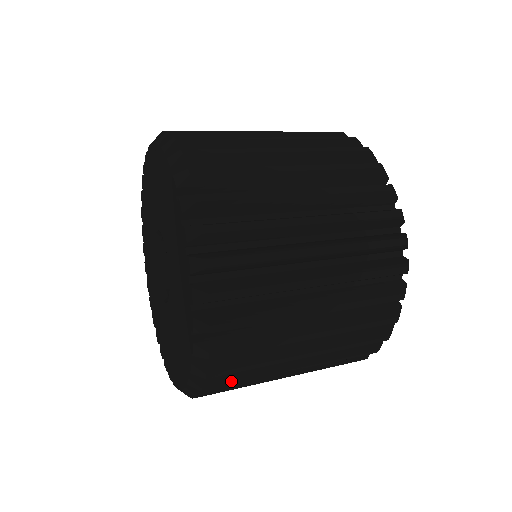
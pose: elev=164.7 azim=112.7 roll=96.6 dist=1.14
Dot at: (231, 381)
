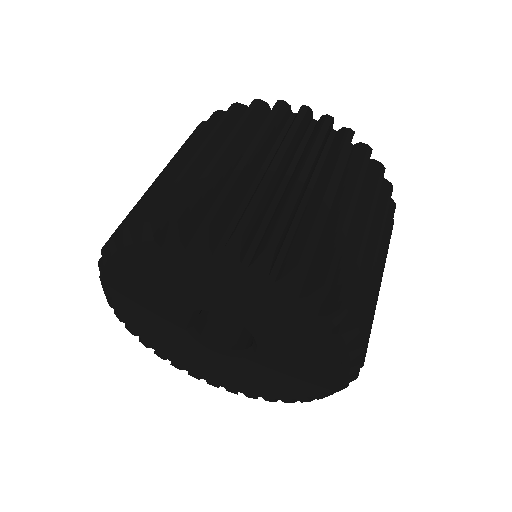
Dot at: occluded
